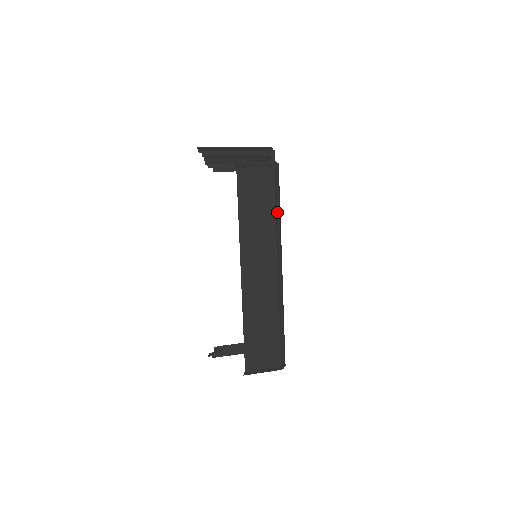
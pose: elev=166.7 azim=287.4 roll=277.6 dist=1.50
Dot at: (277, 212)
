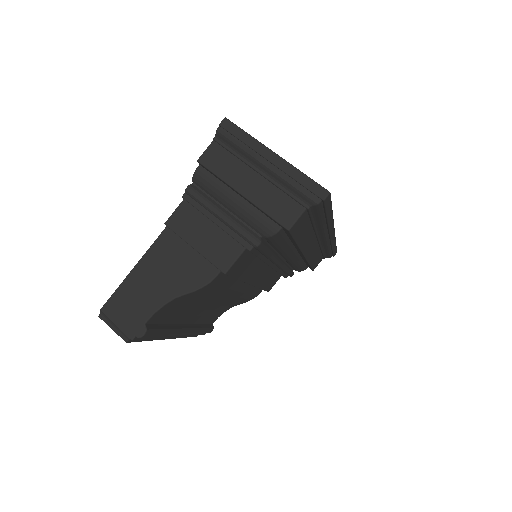
Dot at: (154, 338)
